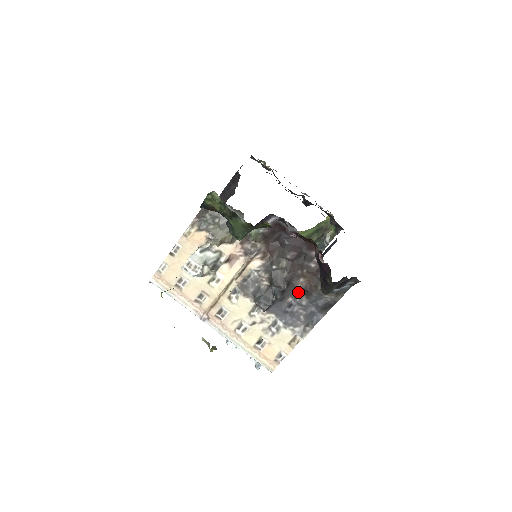
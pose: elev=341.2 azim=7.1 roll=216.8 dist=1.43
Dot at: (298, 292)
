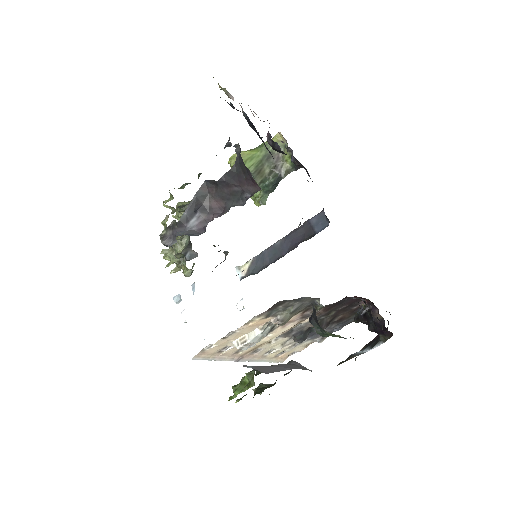
Dot at: (332, 323)
